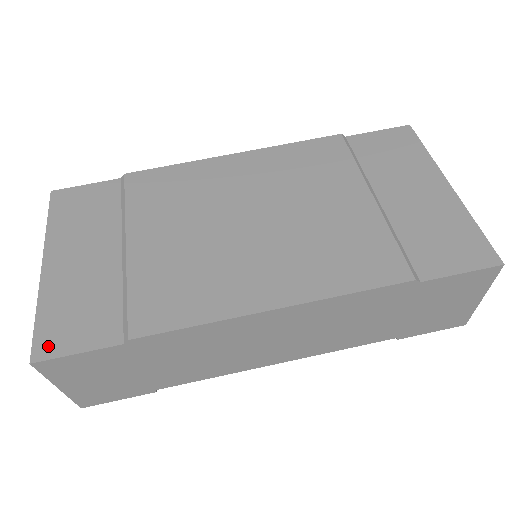
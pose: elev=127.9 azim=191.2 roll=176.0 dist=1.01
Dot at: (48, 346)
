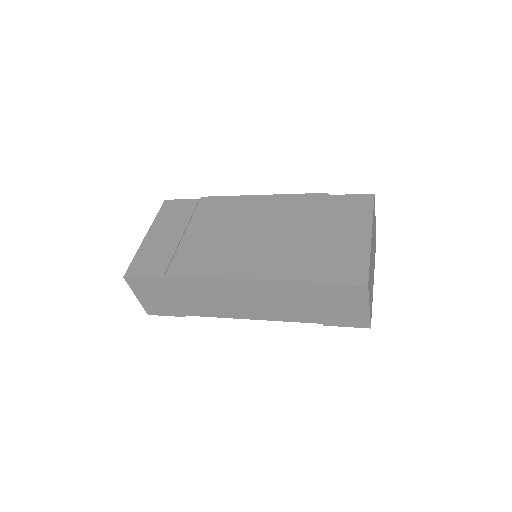
Dot at: (133, 272)
